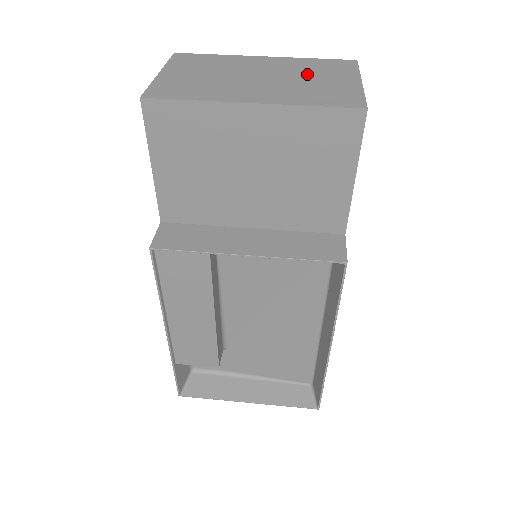
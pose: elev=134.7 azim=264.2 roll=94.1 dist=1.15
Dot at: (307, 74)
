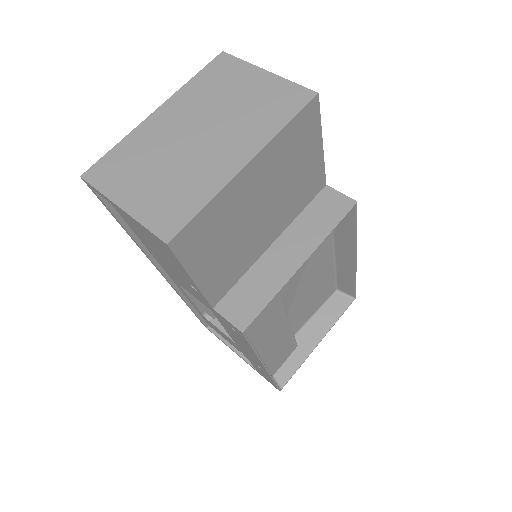
Dot at: (222, 99)
